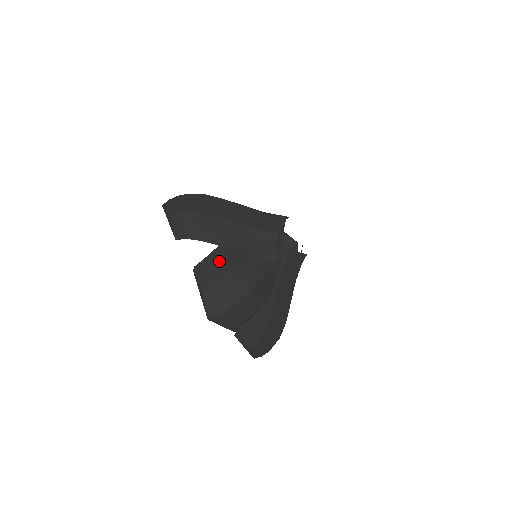
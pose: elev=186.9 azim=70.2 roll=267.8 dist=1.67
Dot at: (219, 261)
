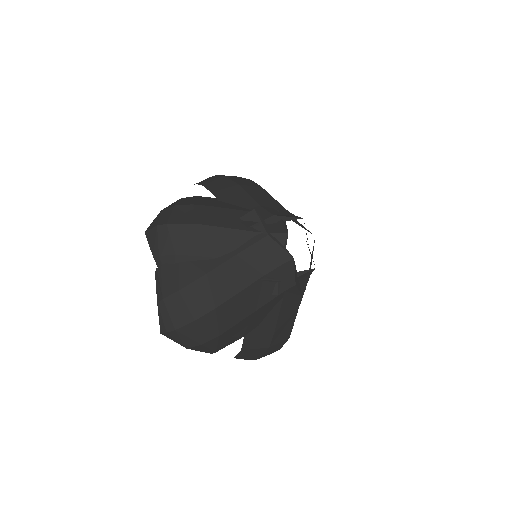
Dot at: (200, 200)
